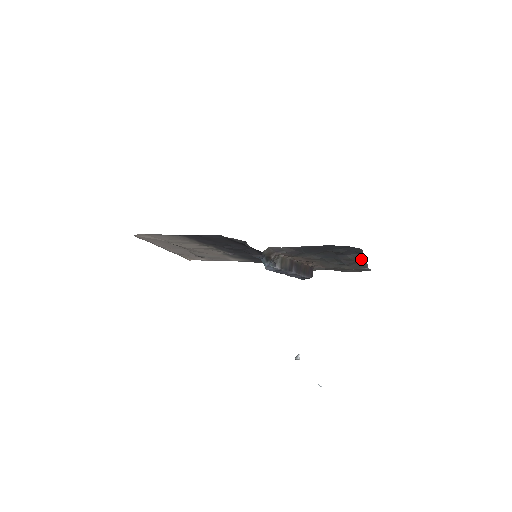
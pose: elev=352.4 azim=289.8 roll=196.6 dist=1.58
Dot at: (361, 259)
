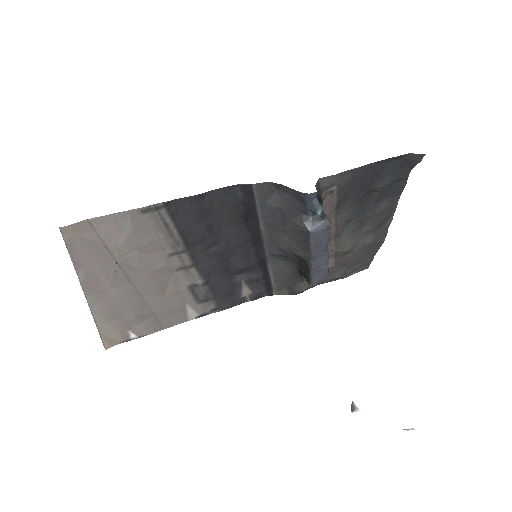
Dot at: (391, 211)
